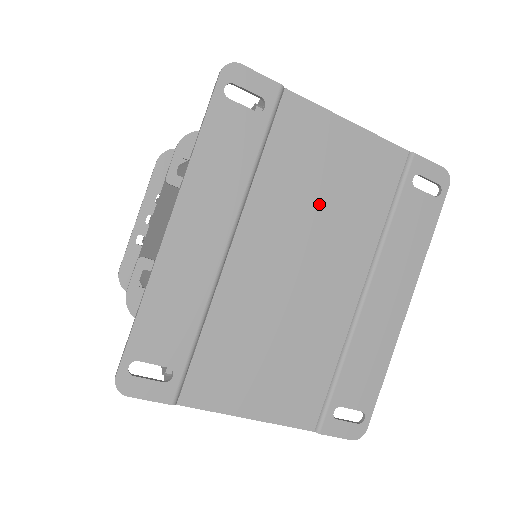
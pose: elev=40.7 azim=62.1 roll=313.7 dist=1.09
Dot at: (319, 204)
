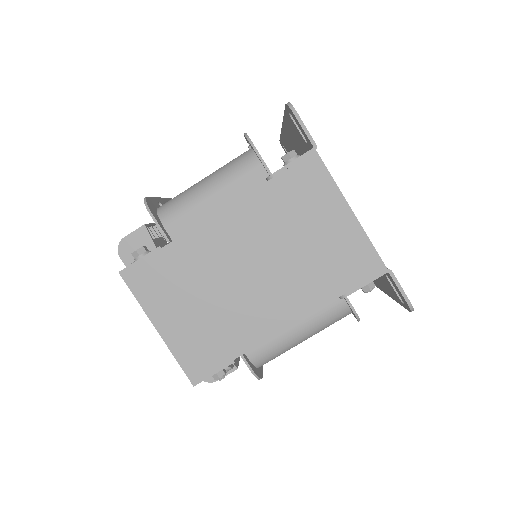
Dot at: occluded
